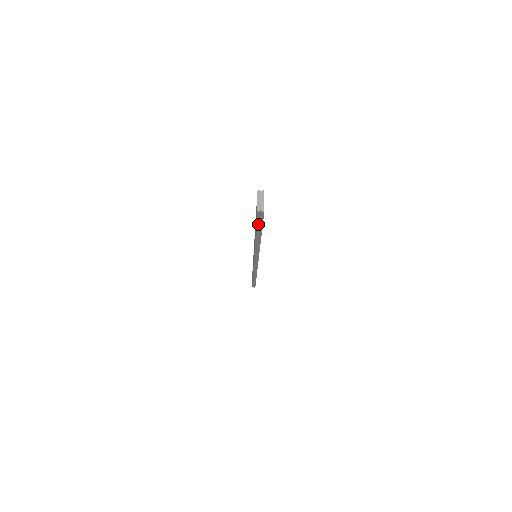
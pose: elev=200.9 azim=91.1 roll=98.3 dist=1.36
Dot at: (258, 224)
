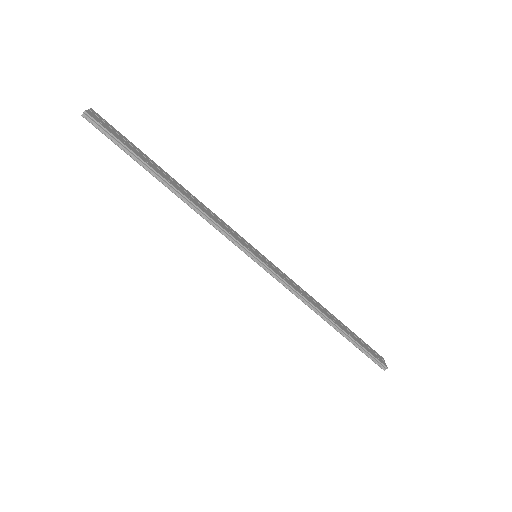
Dot at: (118, 145)
